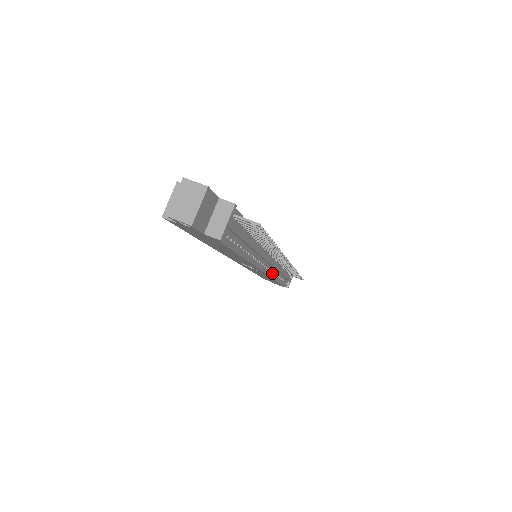
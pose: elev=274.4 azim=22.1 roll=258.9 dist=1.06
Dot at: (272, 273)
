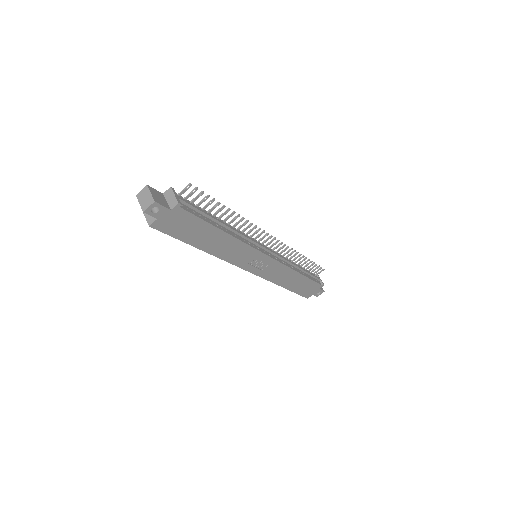
Dot at: (281, 261)
